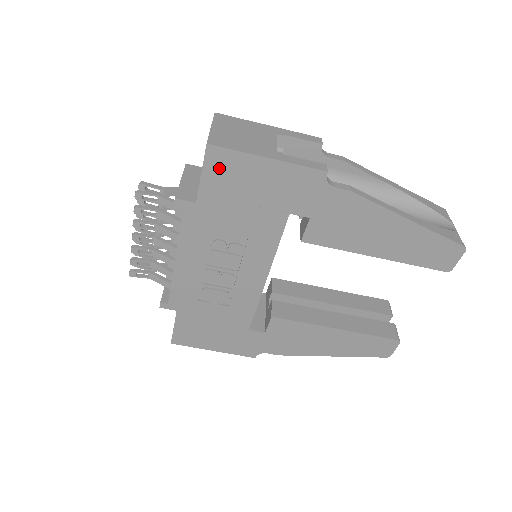
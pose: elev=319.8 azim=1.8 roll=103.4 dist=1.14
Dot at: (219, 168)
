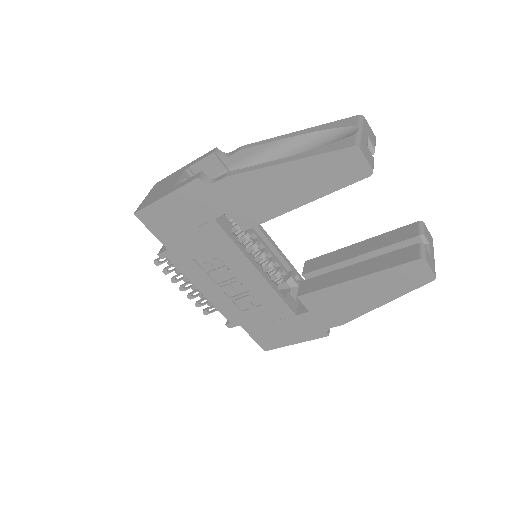
Dot at: (153, 222)
